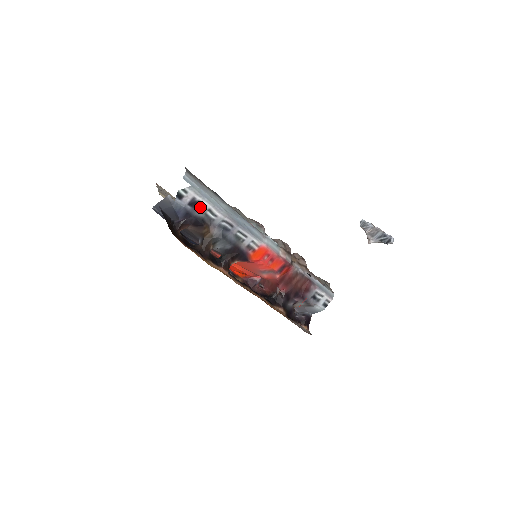
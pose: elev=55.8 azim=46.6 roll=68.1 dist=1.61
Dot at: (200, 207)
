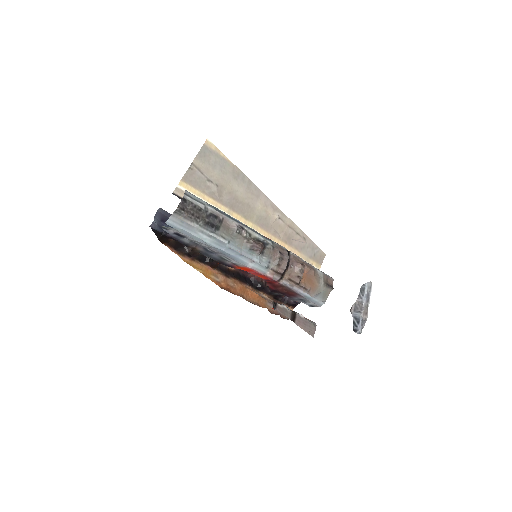
Dot at: (185, 237)
